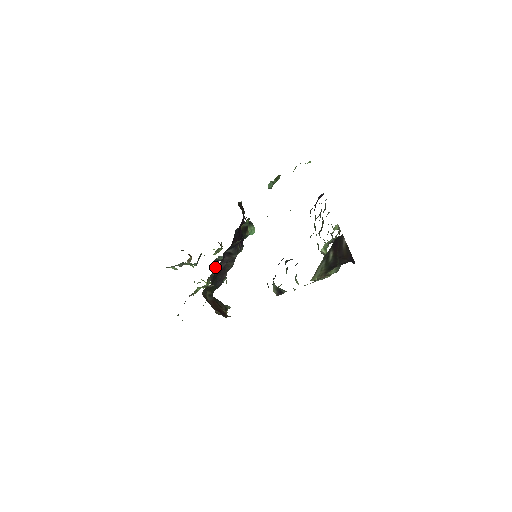
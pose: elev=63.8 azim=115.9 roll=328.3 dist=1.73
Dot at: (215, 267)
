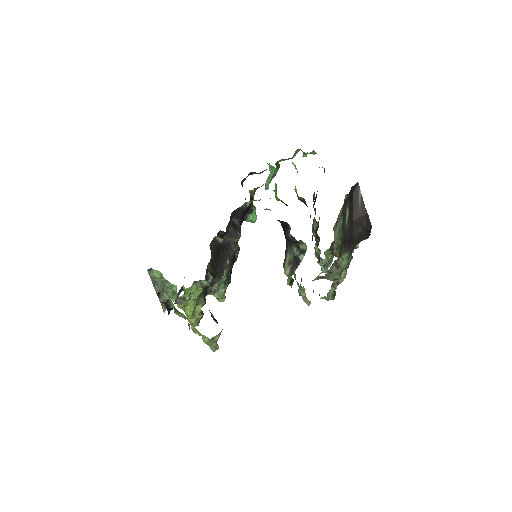
Dot at: occluded
